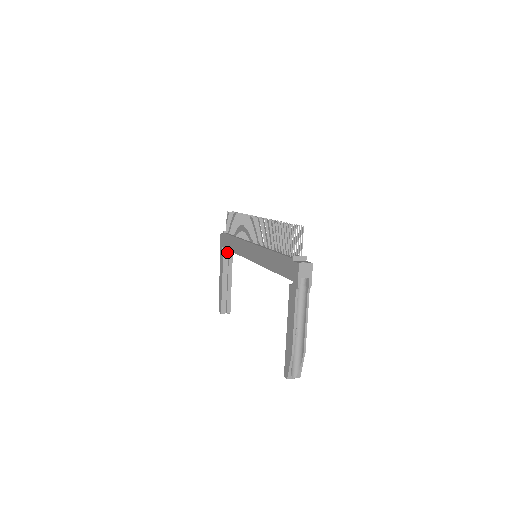
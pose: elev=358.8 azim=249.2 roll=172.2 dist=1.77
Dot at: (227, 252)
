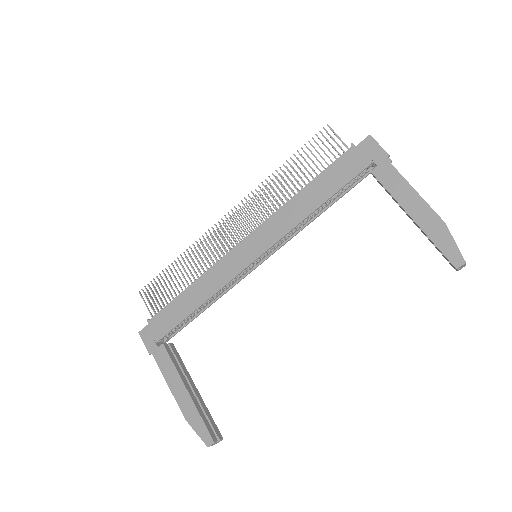
Dot at: occluded
